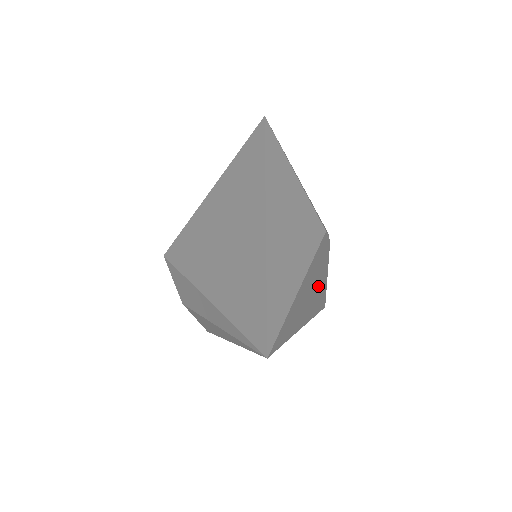
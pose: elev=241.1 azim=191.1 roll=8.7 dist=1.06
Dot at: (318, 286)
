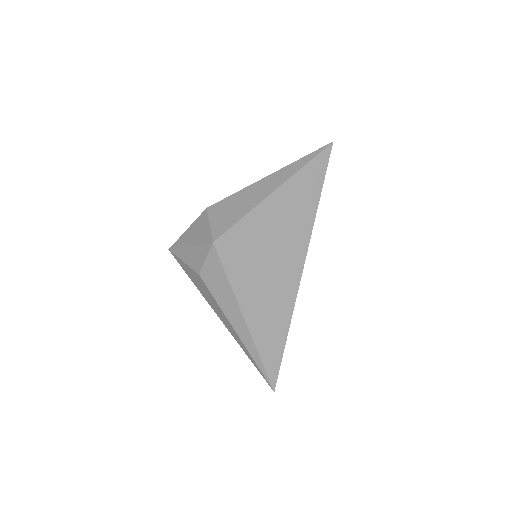
Dot at: occluded
